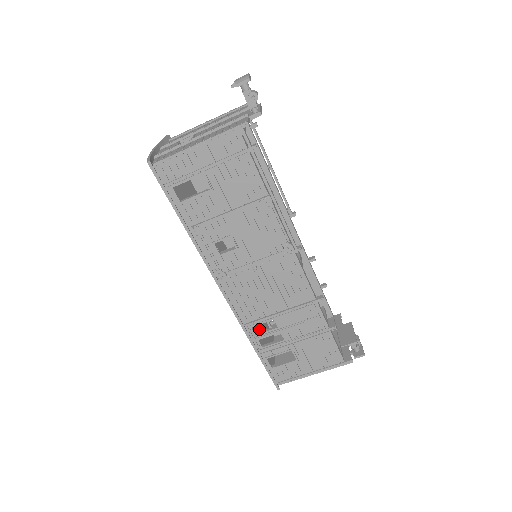
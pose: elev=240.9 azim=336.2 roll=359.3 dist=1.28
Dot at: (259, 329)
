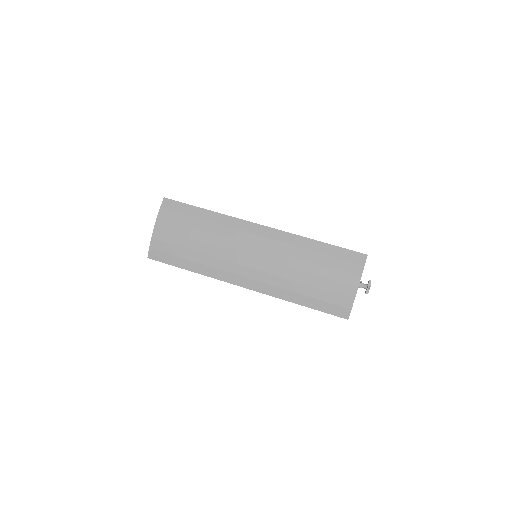
Dot at: occluded
